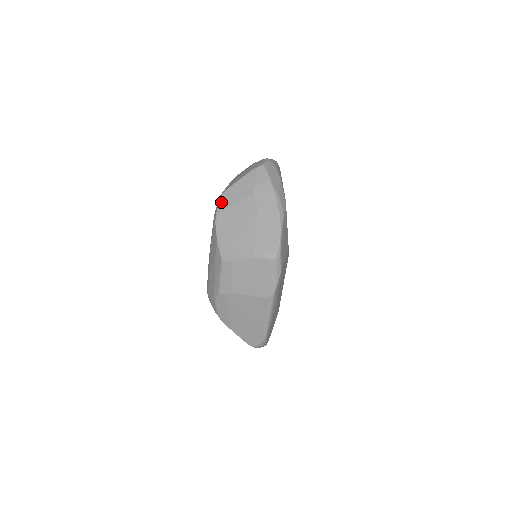
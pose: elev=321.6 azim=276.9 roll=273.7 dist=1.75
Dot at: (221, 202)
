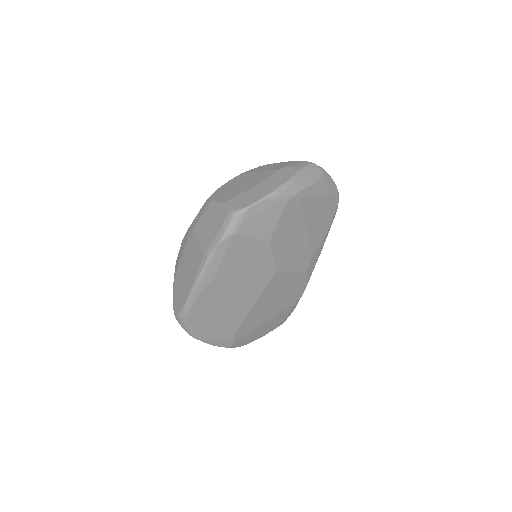
Dot at: (256, 168)
